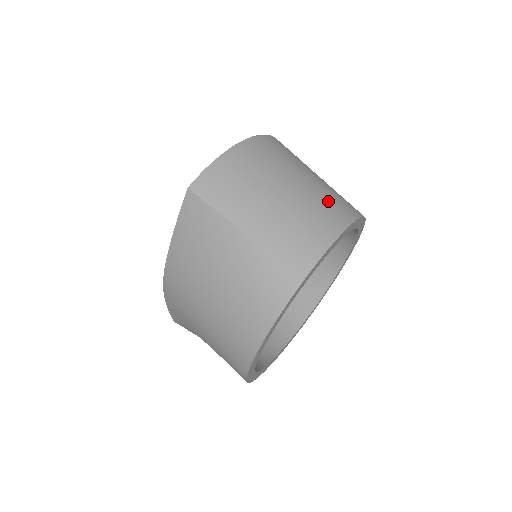
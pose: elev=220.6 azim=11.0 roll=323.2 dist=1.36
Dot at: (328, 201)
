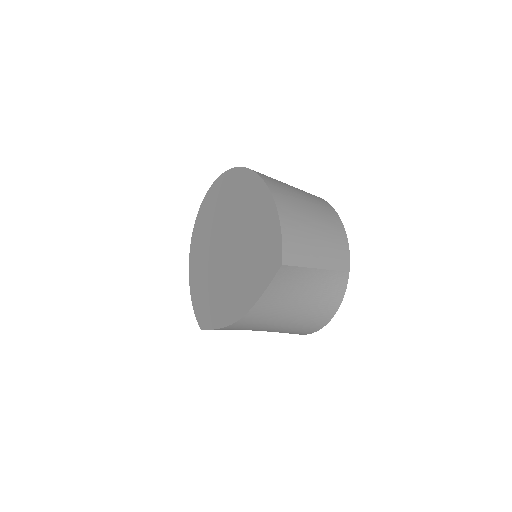
Dot at: (324, 210)
